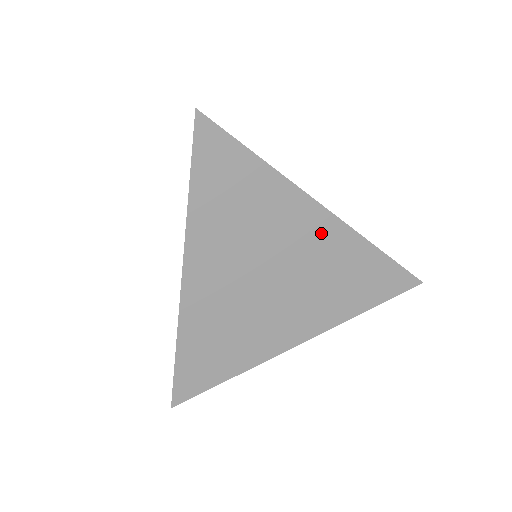
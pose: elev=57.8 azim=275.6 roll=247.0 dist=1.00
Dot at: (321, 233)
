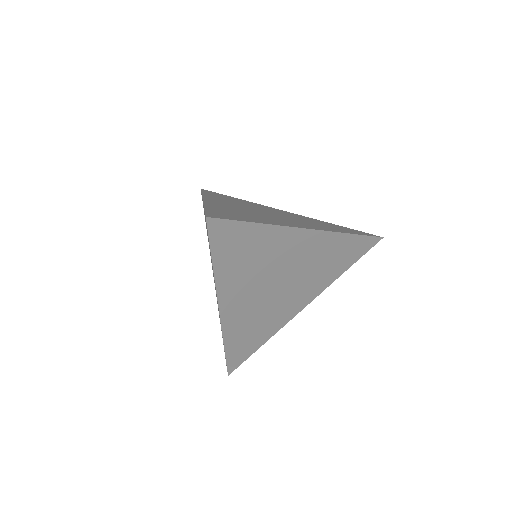
Dot at: (309, 244)
